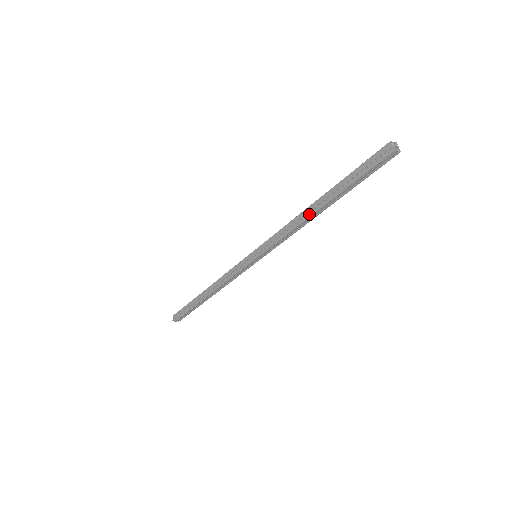
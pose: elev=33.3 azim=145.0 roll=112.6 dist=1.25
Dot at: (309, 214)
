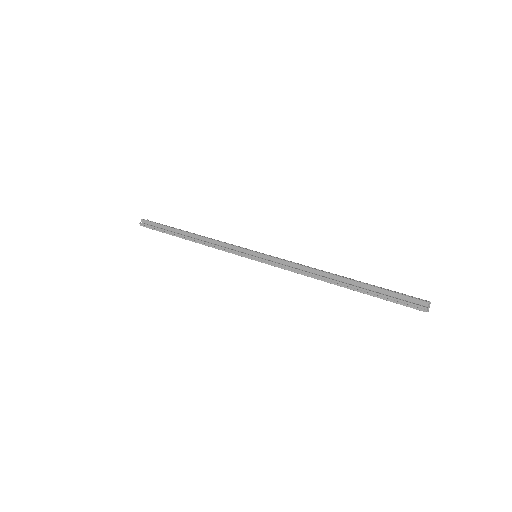
Dot at: (326, 280)
